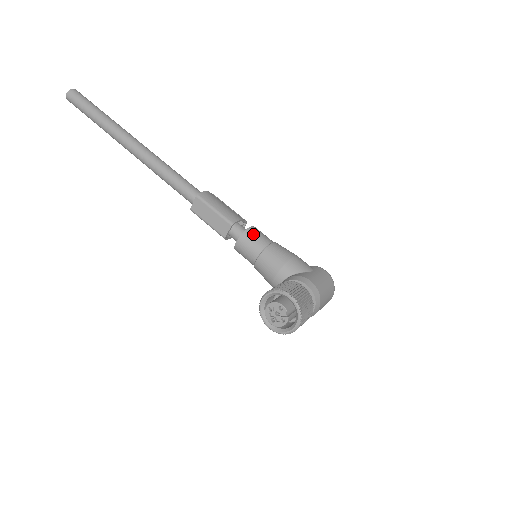
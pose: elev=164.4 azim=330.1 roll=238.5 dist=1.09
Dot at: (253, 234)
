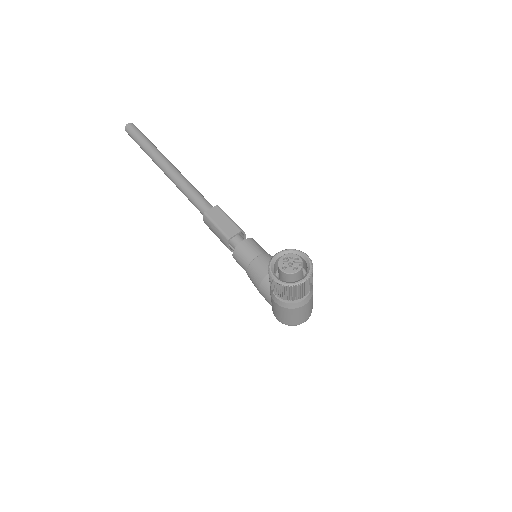
Dot at: occluded
